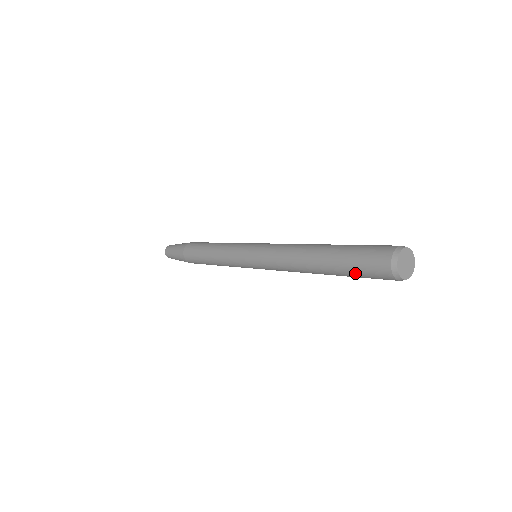
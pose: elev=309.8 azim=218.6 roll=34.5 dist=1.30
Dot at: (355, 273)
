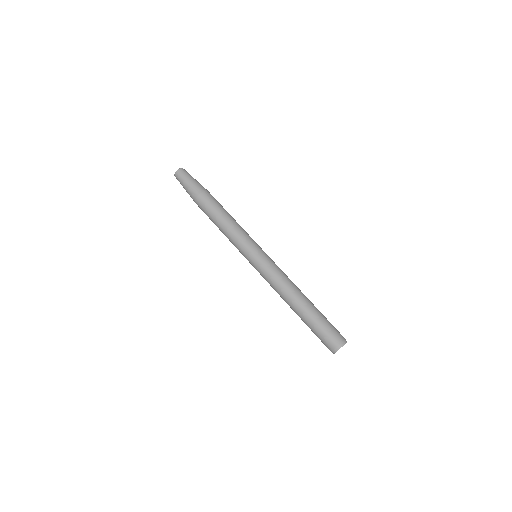
Dot at: (314, 332)
